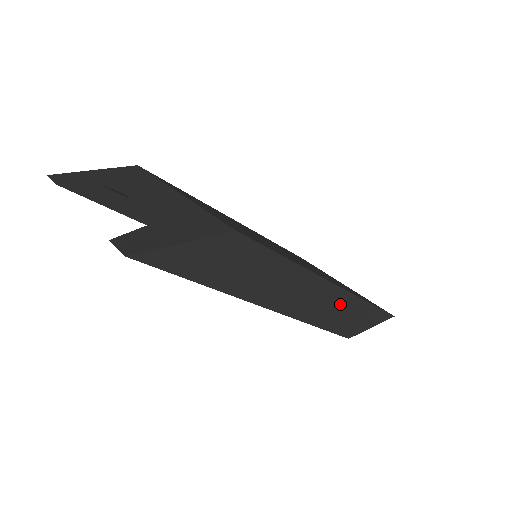
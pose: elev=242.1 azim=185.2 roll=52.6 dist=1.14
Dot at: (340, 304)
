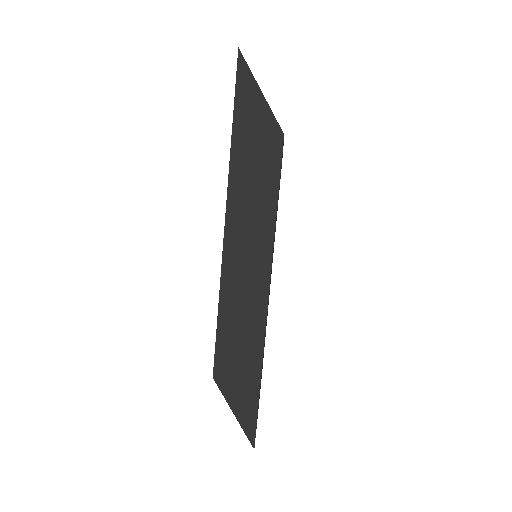
Dot at: (250, 327)
